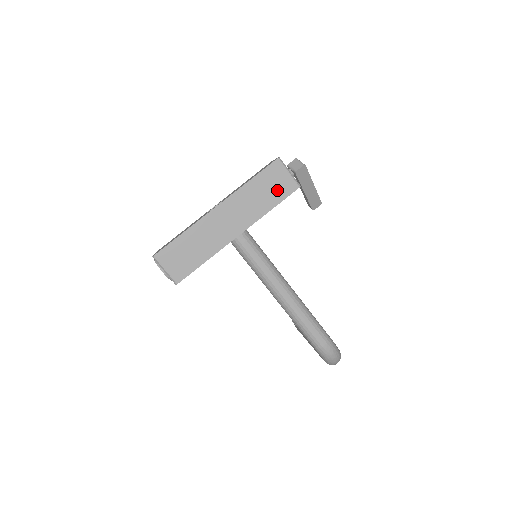
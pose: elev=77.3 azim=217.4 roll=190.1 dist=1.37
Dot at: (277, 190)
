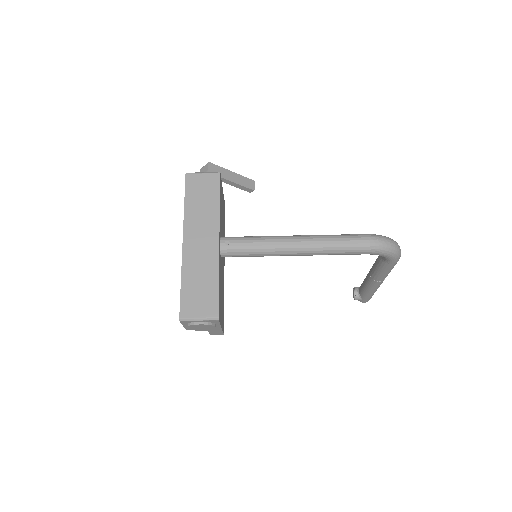
Dot at: (208, 190)
